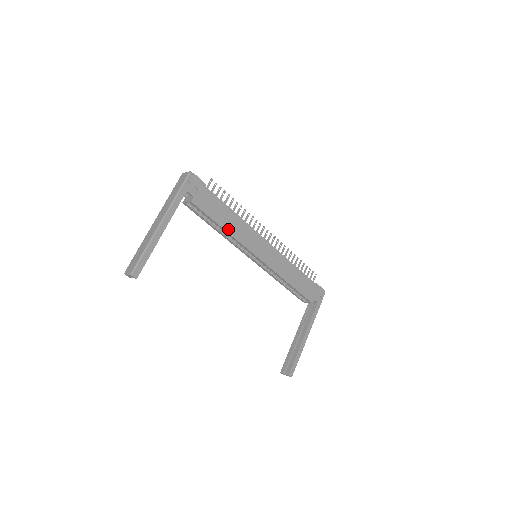
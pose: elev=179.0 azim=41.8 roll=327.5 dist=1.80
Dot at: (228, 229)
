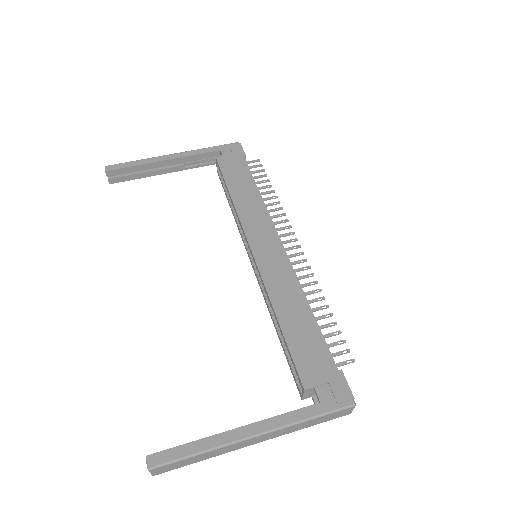
Dot at: (236, 199)
